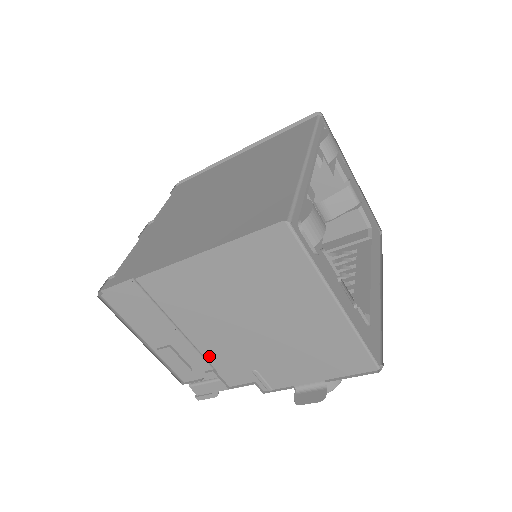
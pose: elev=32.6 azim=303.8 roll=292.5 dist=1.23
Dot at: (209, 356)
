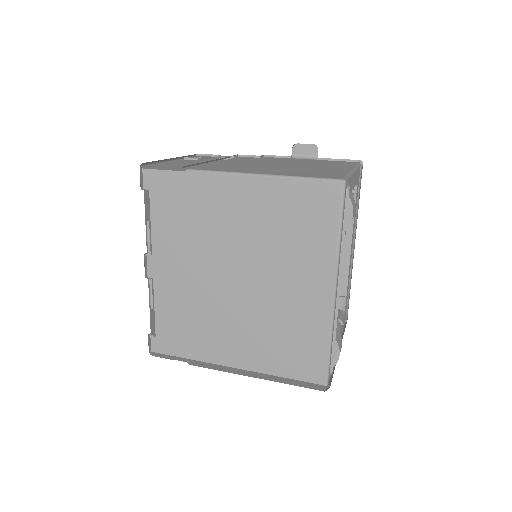
Dot at: occluded
